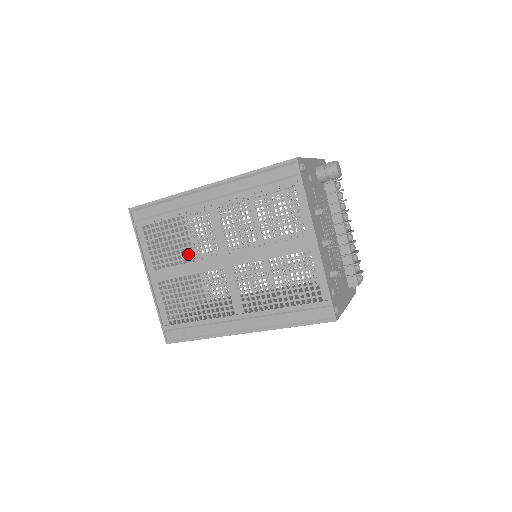
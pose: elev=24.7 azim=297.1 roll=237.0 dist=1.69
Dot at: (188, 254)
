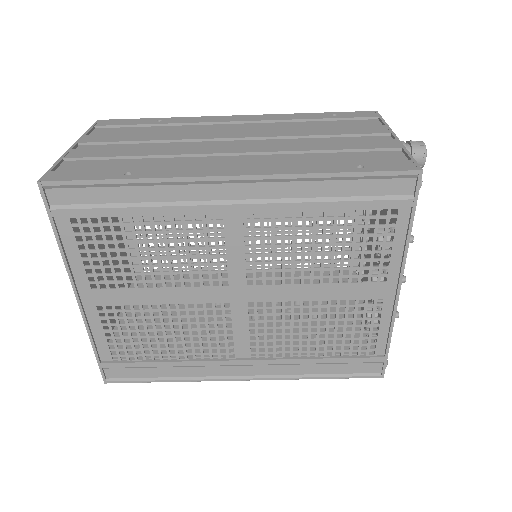
Dot at: occluded
